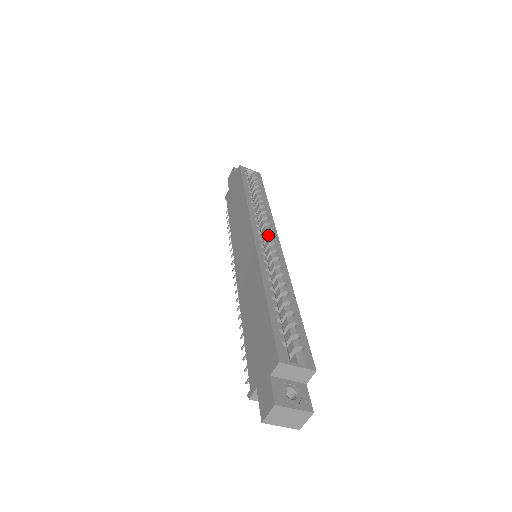
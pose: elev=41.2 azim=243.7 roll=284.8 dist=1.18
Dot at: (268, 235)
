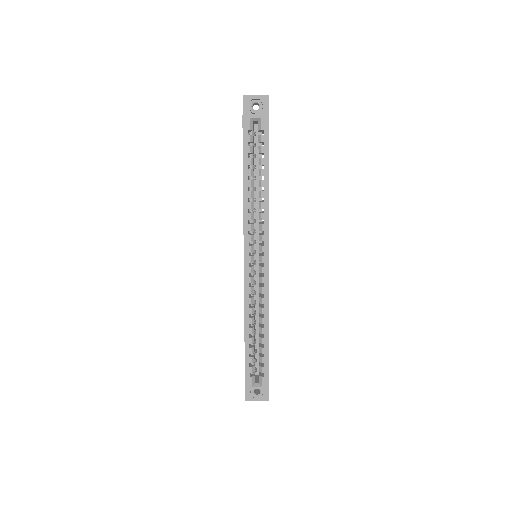
Dot at: (260, 251)
